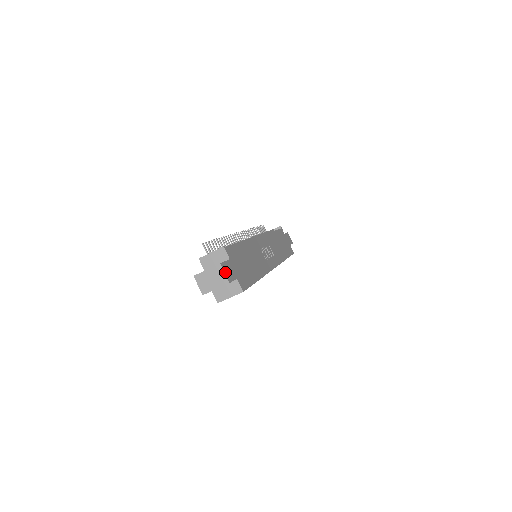
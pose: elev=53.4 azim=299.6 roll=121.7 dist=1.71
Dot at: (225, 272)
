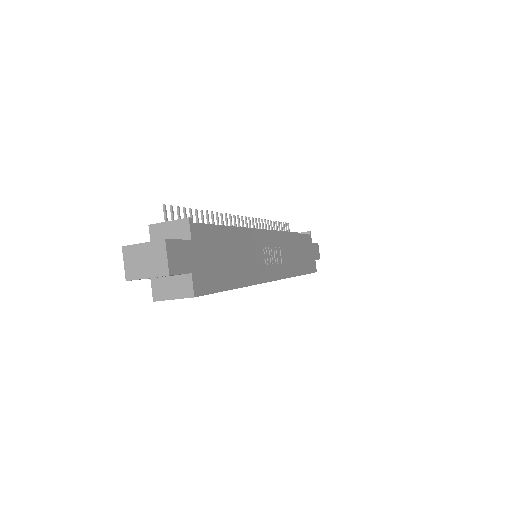
Dot at: (169, 255)
